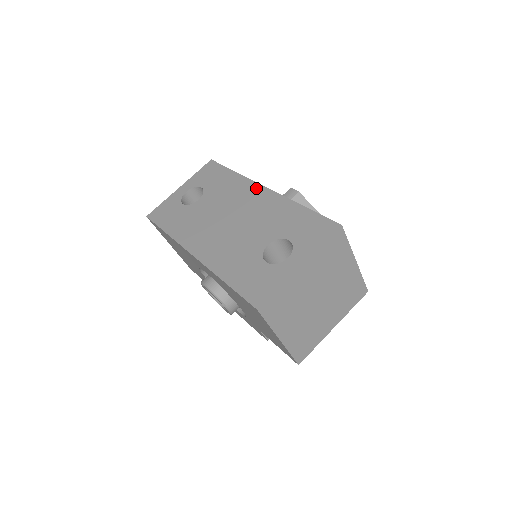
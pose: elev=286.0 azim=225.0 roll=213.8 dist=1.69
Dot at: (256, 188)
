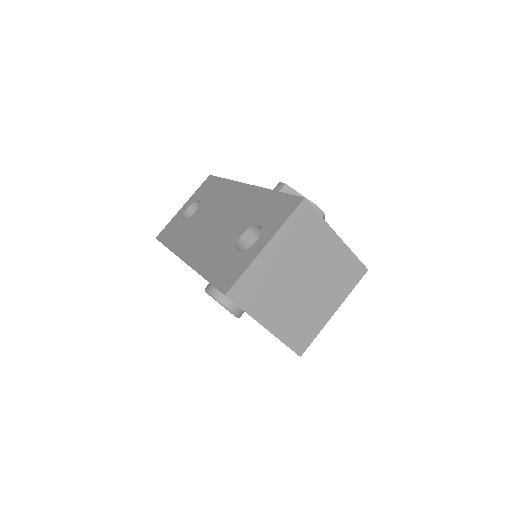
Dot at: (240, 187)
